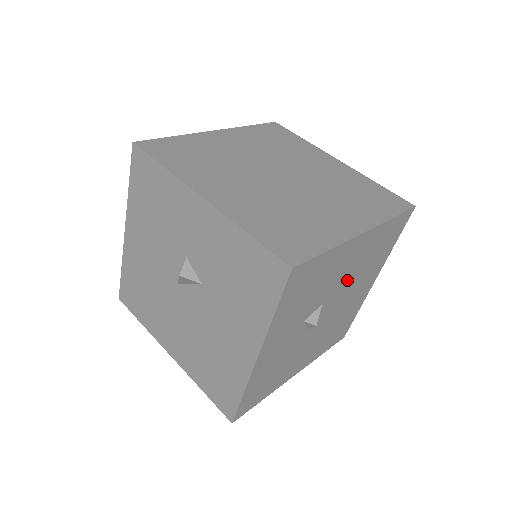
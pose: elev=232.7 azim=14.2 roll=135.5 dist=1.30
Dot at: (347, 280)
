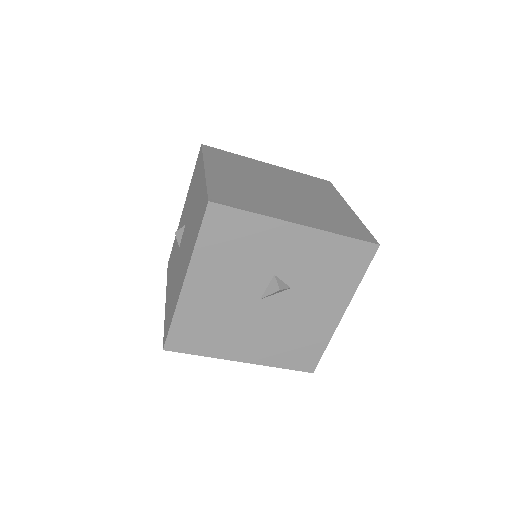
Dot at: occluded
